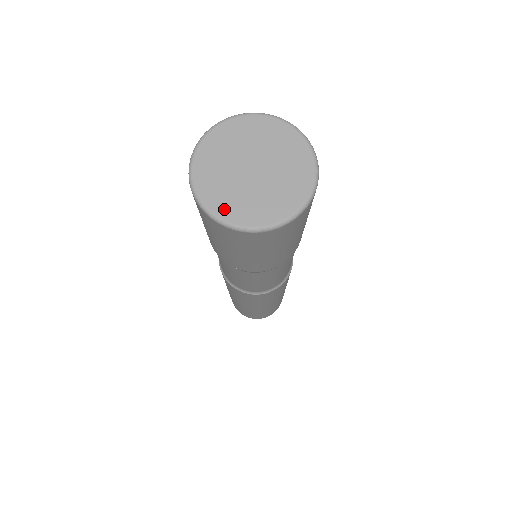
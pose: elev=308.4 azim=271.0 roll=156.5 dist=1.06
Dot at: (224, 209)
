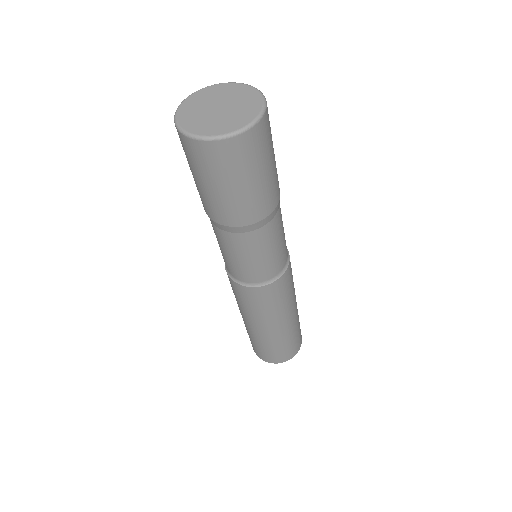
Dot at: (234, 126)
